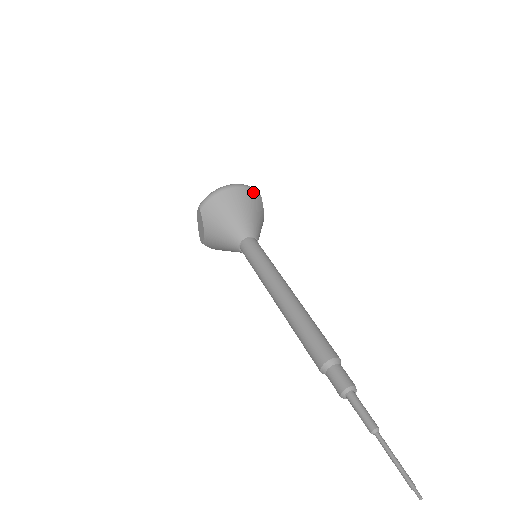
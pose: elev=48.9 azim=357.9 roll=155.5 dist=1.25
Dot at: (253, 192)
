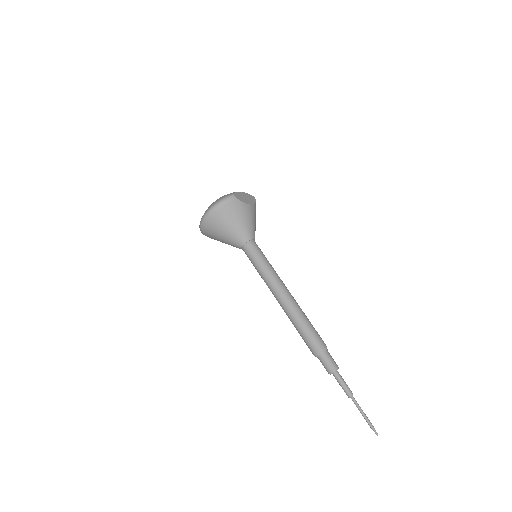
Dot at: (227, 205)
